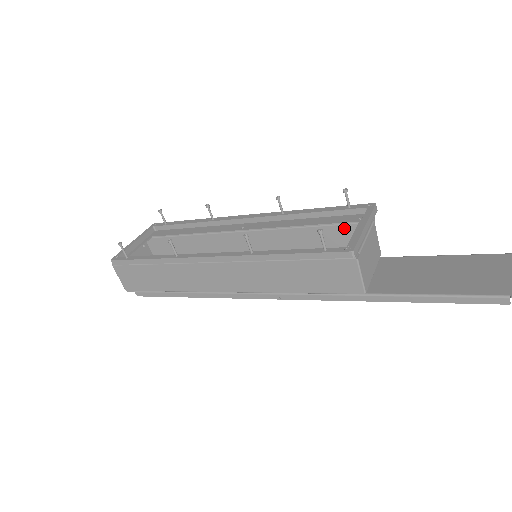
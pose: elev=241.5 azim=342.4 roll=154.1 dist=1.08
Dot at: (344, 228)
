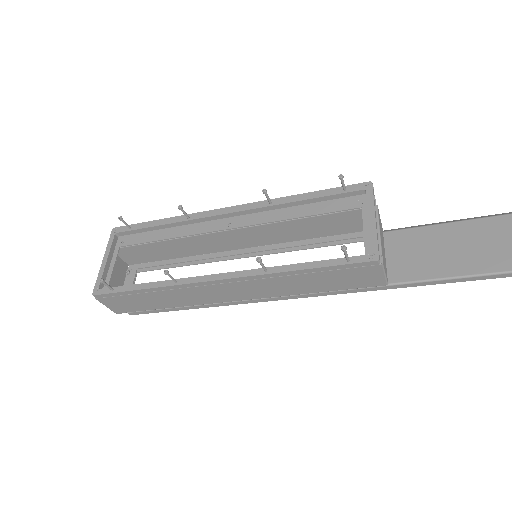
Dot at: (345, 214)
